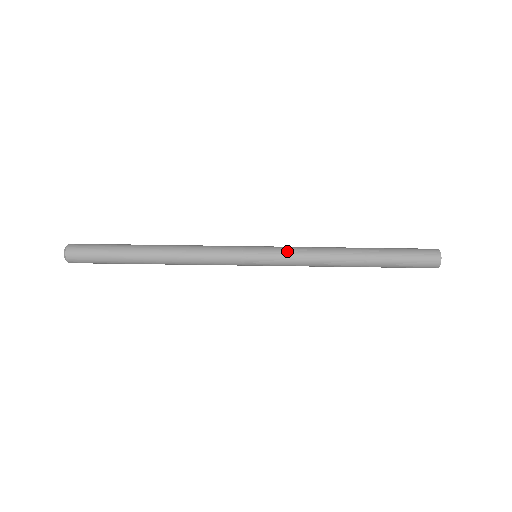
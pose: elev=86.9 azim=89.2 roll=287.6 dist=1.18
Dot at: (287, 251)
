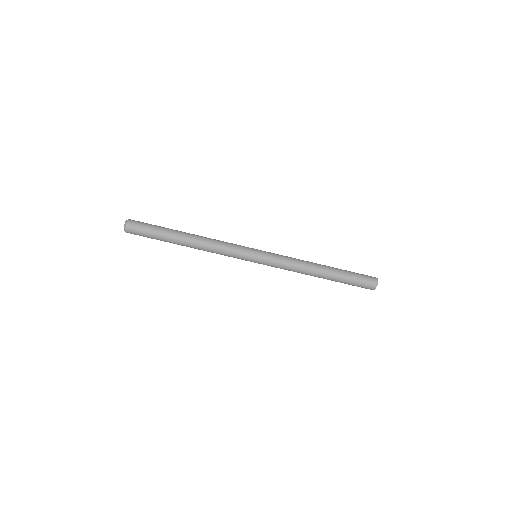
Dot at: (277, 261)
